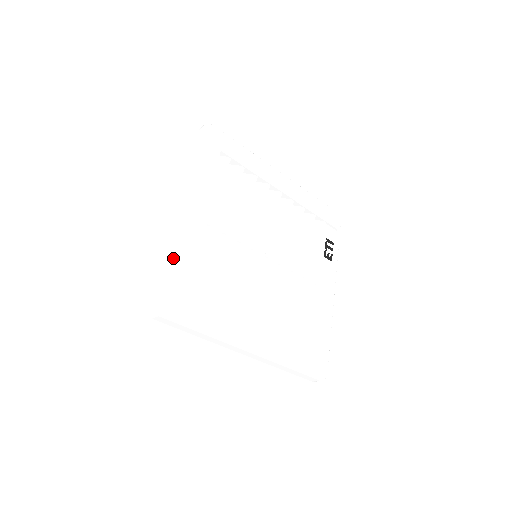
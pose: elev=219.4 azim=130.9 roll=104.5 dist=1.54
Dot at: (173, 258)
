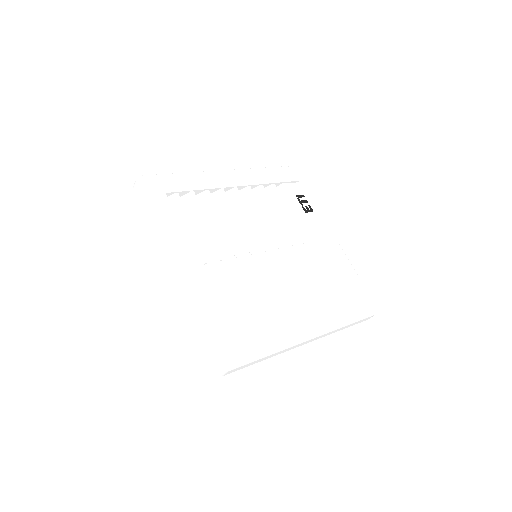
Dot at: (203, 316)
